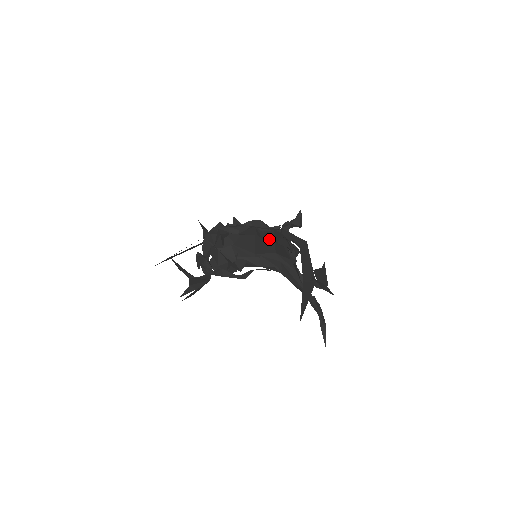
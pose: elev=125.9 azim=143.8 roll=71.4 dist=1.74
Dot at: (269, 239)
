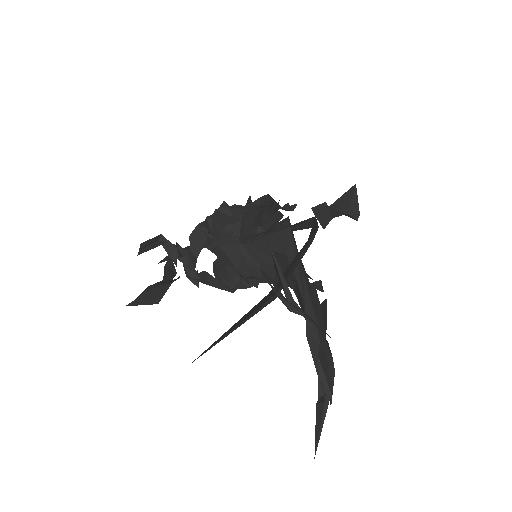
Dot at: occluded
